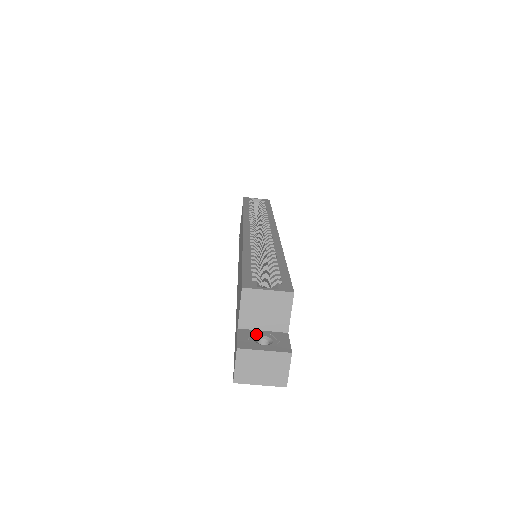
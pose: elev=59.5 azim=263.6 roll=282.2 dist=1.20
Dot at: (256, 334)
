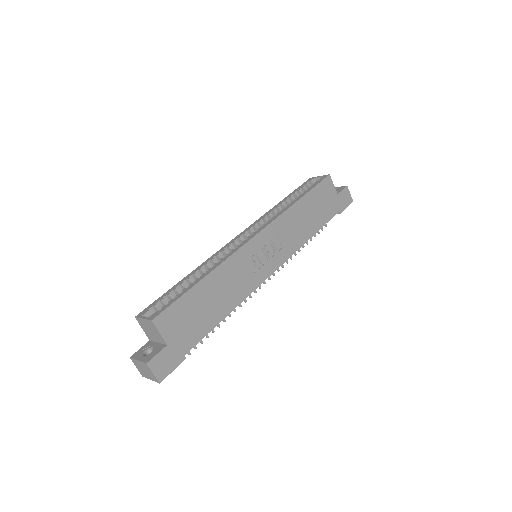
Dot at: (151, 346)
